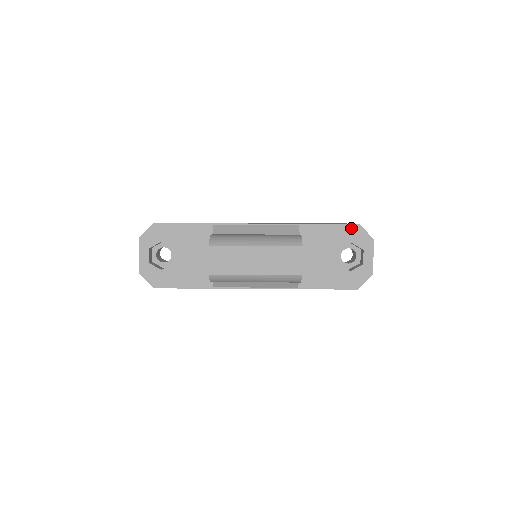
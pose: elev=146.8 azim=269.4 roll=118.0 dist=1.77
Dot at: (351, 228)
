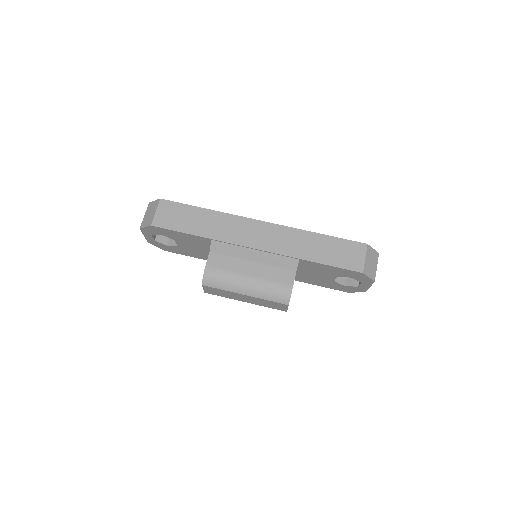
Dot at: (353, 272)
